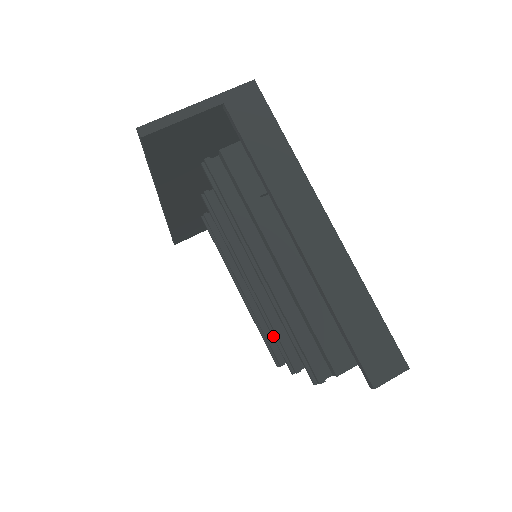
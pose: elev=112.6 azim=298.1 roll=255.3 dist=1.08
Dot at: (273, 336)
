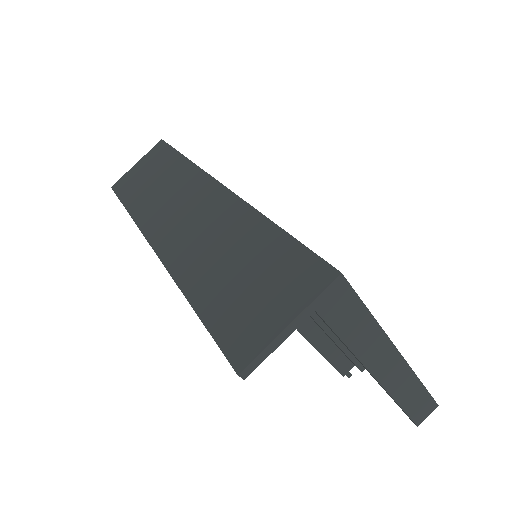
Dot at: occluded
